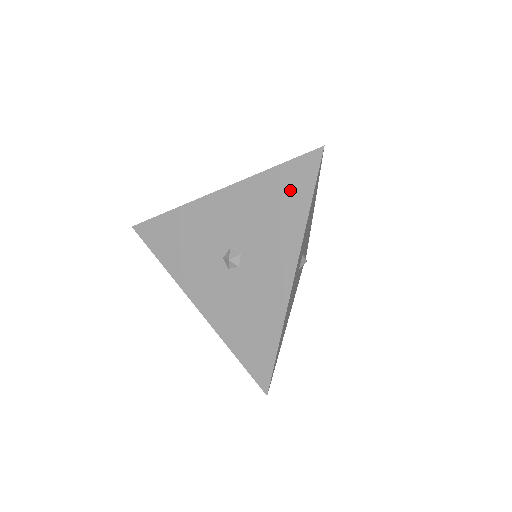
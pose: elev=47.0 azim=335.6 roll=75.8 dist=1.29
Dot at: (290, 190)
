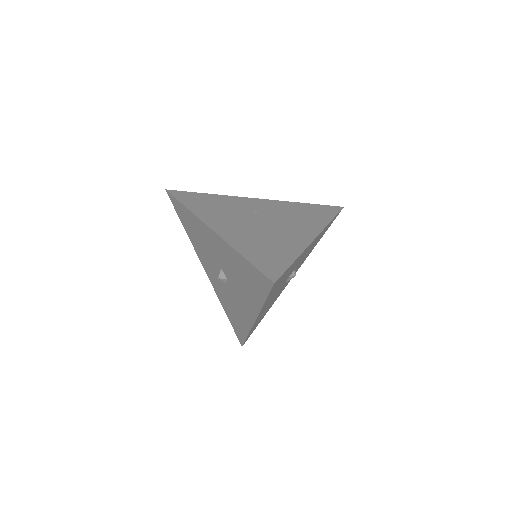
Dot at: (253, 281)
